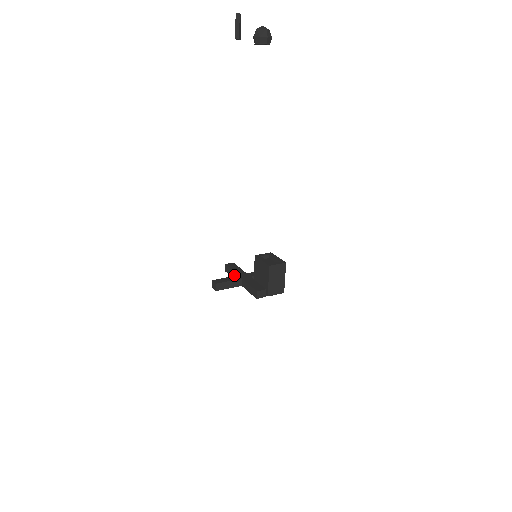
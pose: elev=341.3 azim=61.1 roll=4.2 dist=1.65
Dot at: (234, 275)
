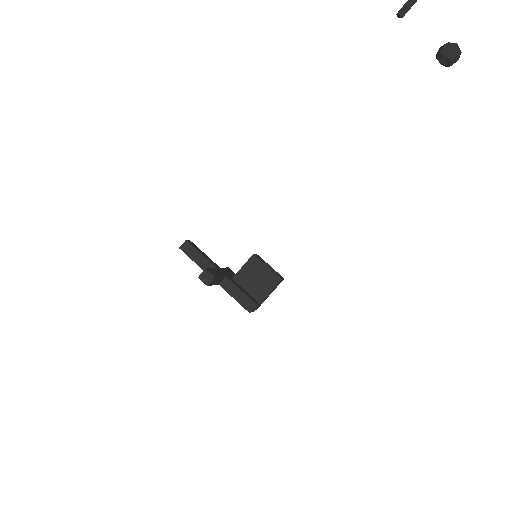
Dot at: (206, 264)
